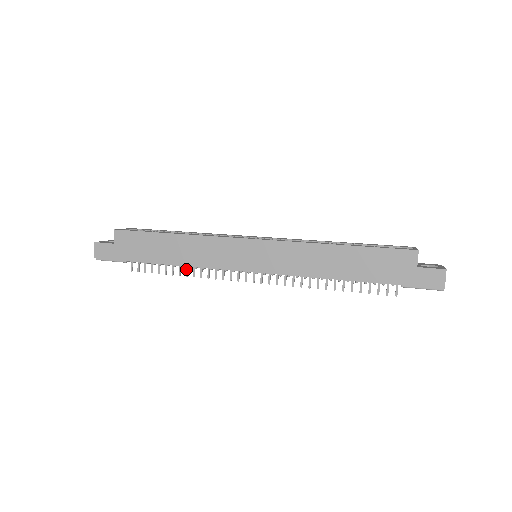
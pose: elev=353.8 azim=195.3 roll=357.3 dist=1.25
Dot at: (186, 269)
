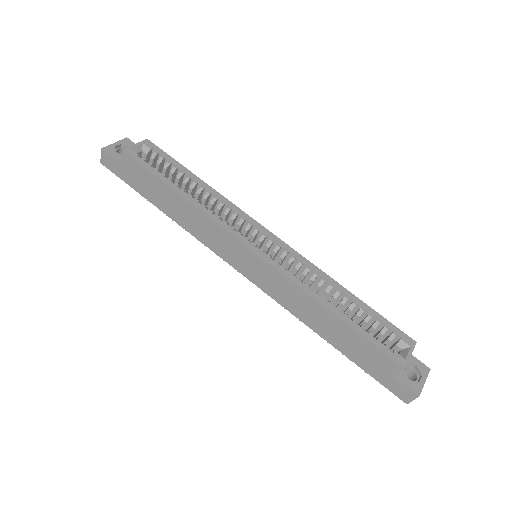
Dot at: occluded
